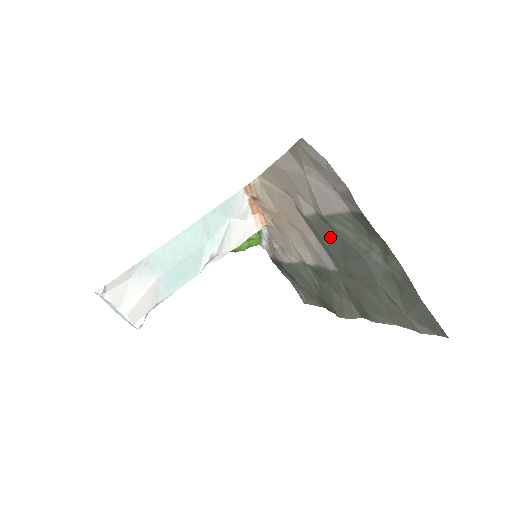
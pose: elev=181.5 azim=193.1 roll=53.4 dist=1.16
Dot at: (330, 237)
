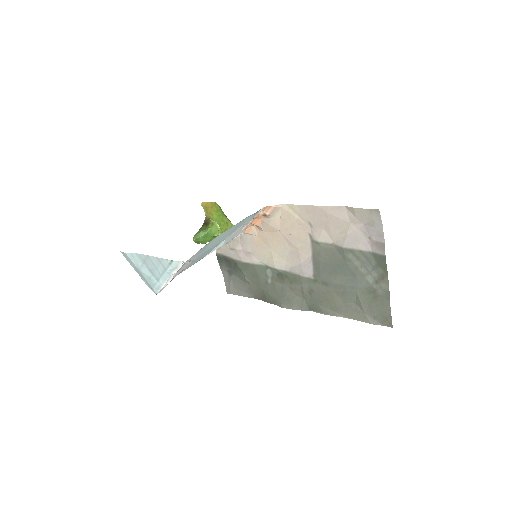
Dot at: (332, 259)
